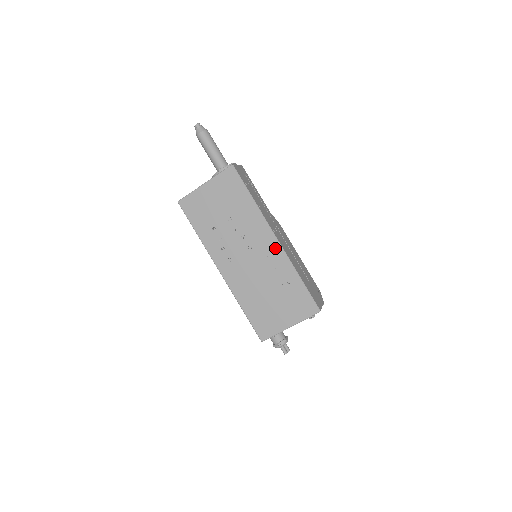
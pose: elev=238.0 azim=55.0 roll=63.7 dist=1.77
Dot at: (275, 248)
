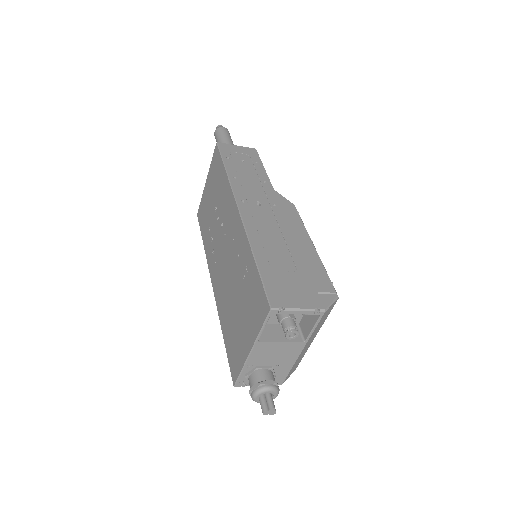
Dot at: (237, 223)
